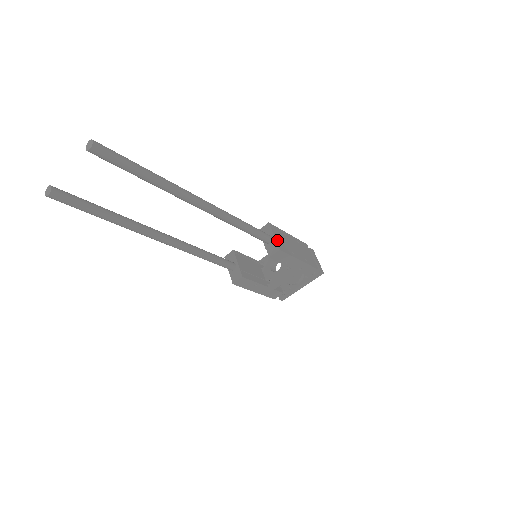
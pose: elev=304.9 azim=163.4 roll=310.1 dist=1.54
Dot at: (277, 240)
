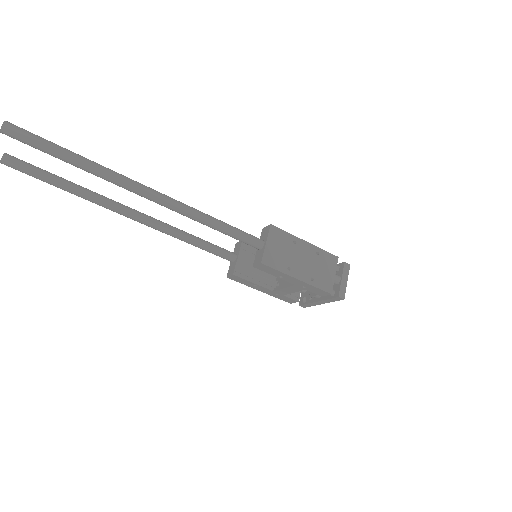
Dot at: (267, 249)
